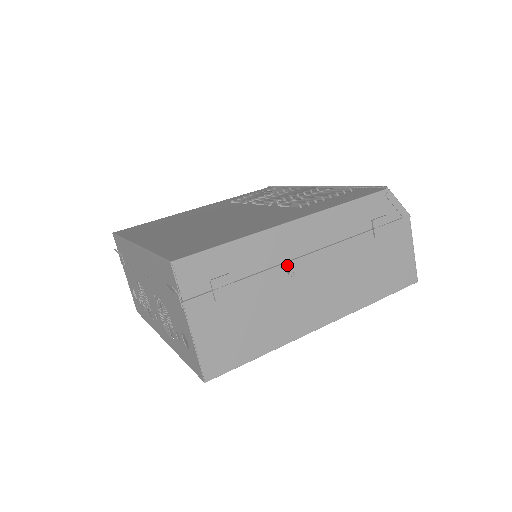
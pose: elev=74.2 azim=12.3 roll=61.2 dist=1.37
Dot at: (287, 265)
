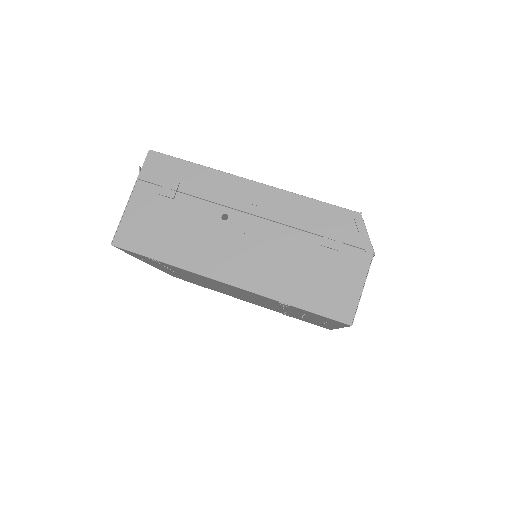
Dot at: (226, 209)
